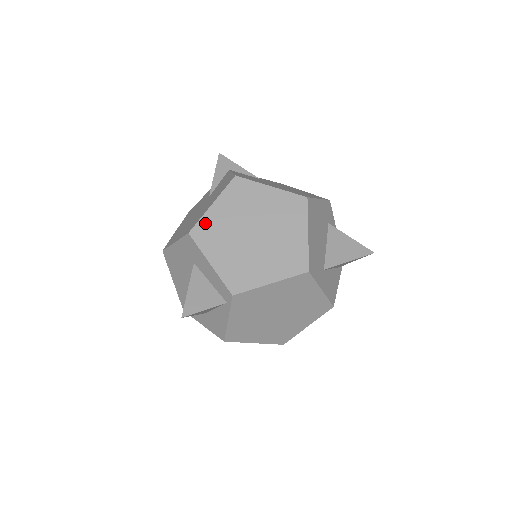
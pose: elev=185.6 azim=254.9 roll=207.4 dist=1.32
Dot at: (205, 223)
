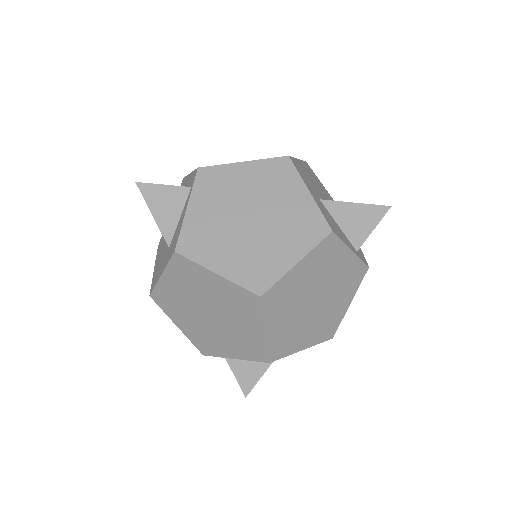
Dot at: occluded
